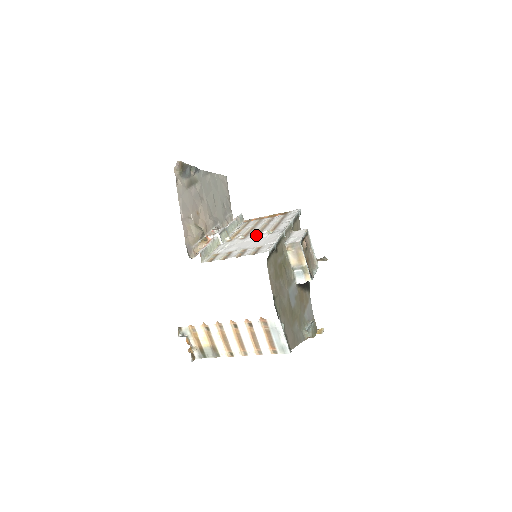
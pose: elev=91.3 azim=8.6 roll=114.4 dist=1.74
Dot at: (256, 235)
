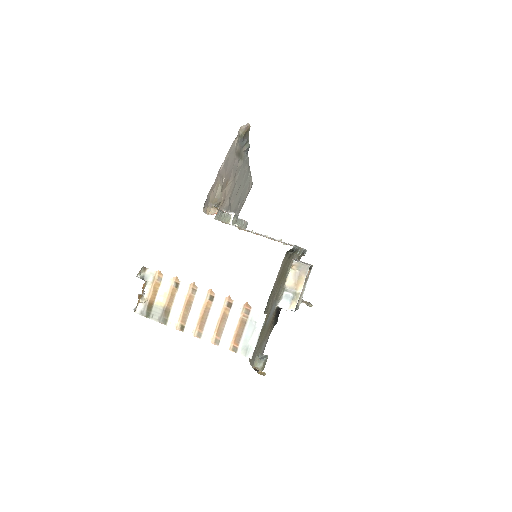
Dot at: occluded
